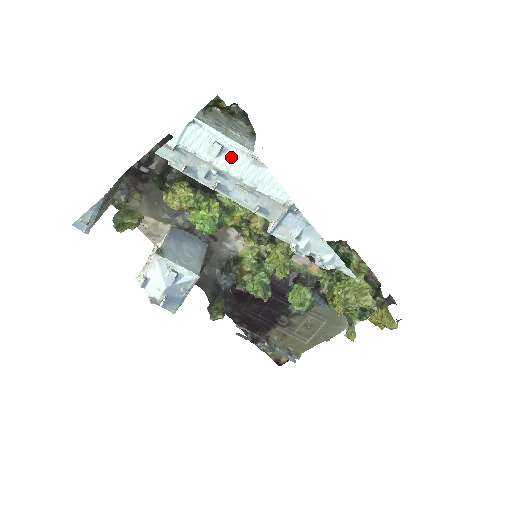
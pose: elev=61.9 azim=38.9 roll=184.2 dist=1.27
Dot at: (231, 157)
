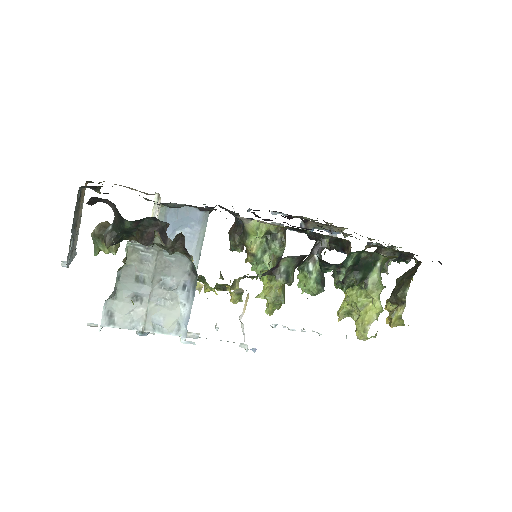
Dot at: occluded
